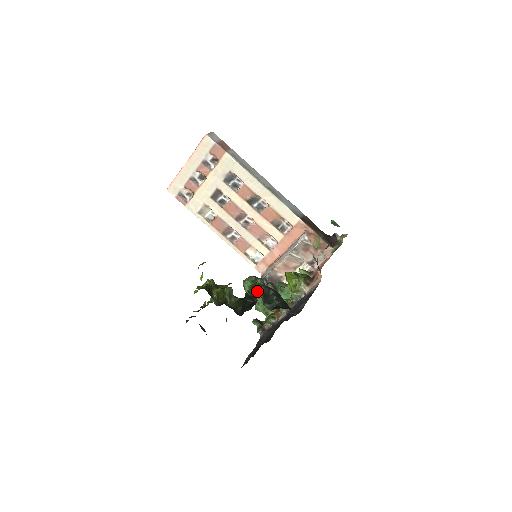
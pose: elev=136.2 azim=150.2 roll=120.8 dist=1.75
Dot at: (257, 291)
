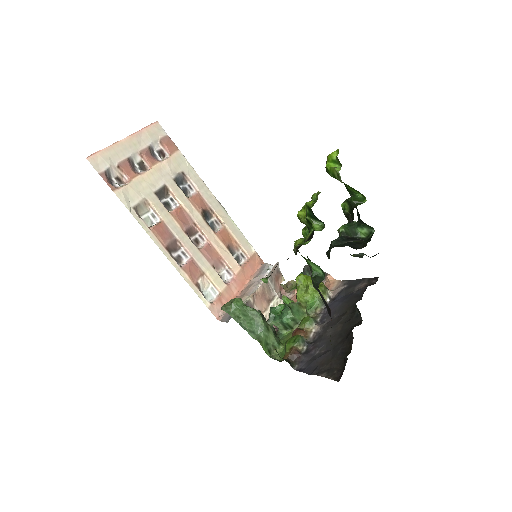
Dot at: occluded
